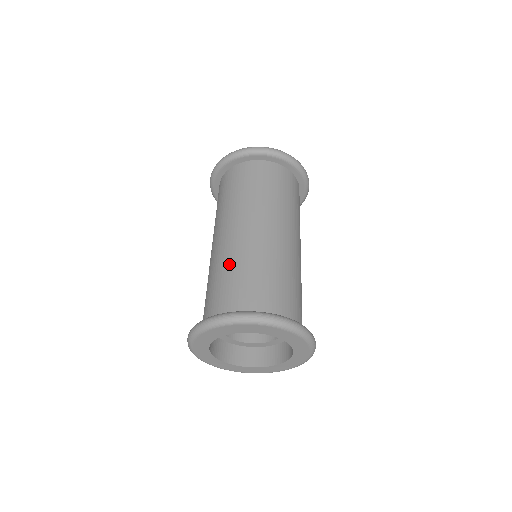
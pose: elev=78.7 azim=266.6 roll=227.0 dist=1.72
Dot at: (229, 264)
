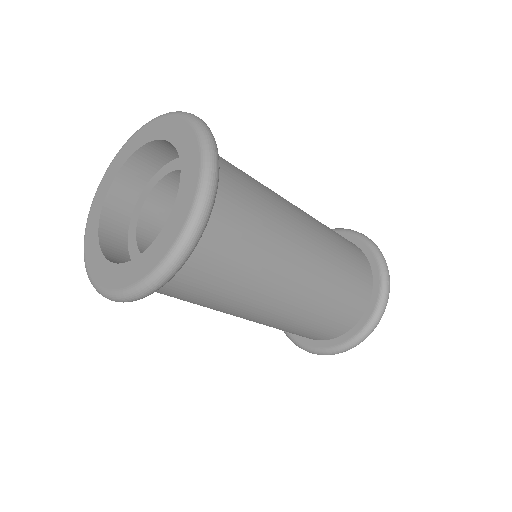
Dot at: occluded
